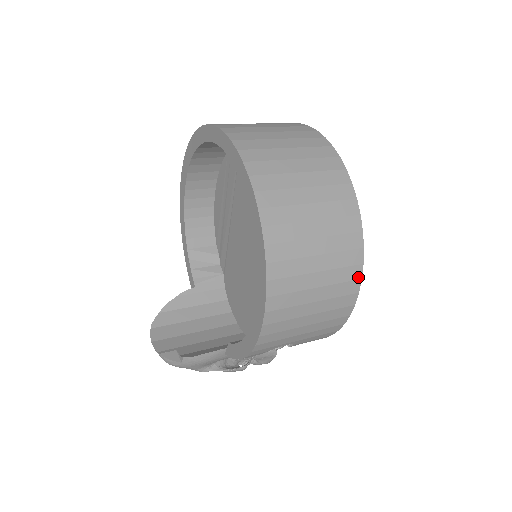
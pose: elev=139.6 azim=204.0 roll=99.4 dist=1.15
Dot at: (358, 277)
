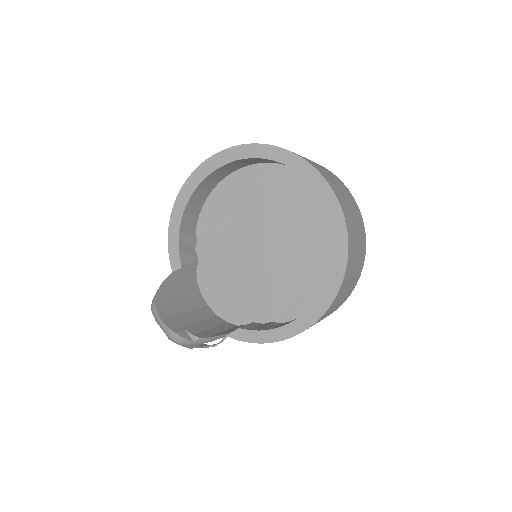
Dot at: (350, 294)
